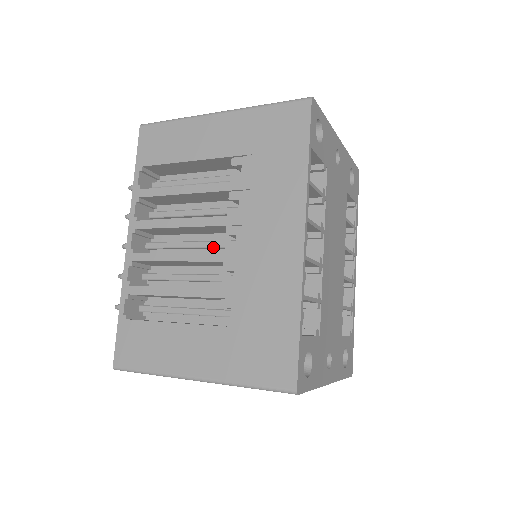
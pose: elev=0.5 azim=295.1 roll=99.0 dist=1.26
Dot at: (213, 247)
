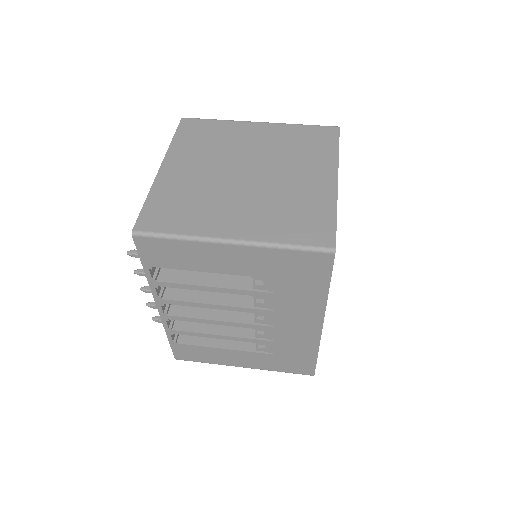
Dot at: occluded
